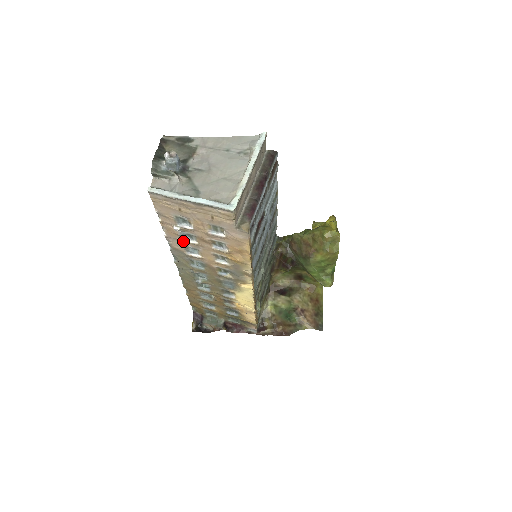
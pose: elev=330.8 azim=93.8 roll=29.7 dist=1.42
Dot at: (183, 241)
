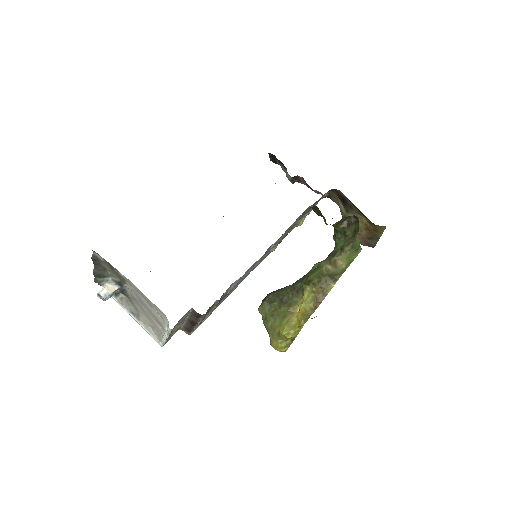
Dot at: occluded
